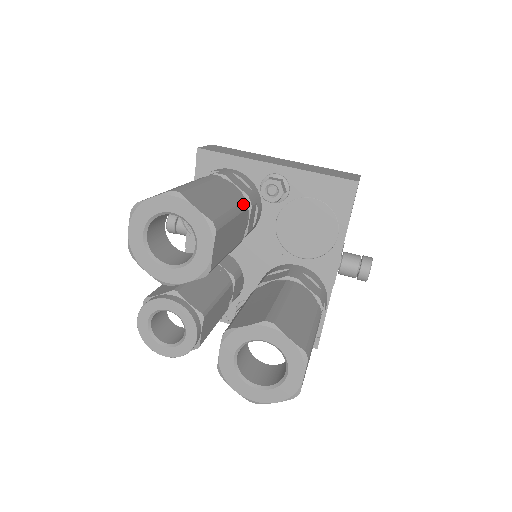
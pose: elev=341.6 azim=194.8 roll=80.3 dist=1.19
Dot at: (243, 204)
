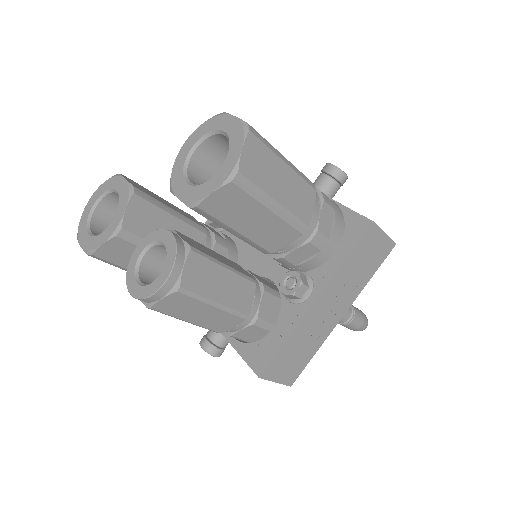
Dot at: occluded
